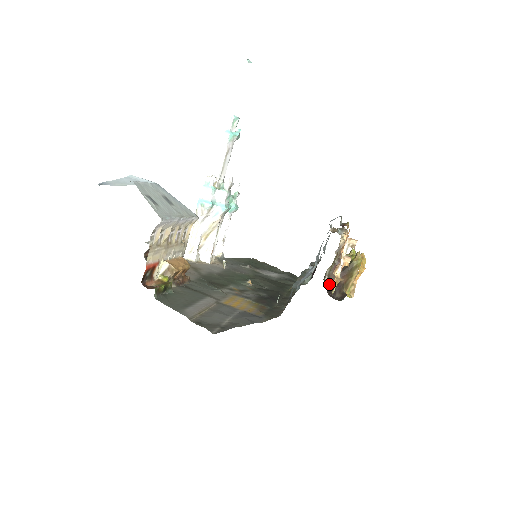
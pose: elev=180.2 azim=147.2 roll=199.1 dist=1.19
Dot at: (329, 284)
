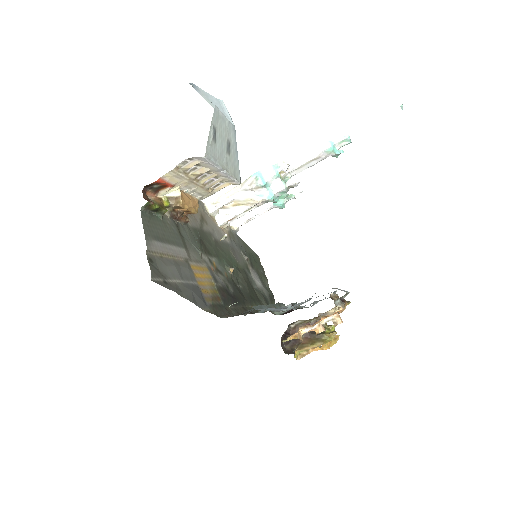
Dot at: (290, 332)
